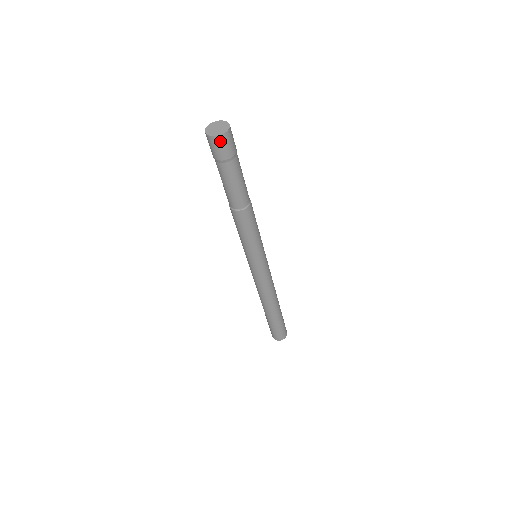
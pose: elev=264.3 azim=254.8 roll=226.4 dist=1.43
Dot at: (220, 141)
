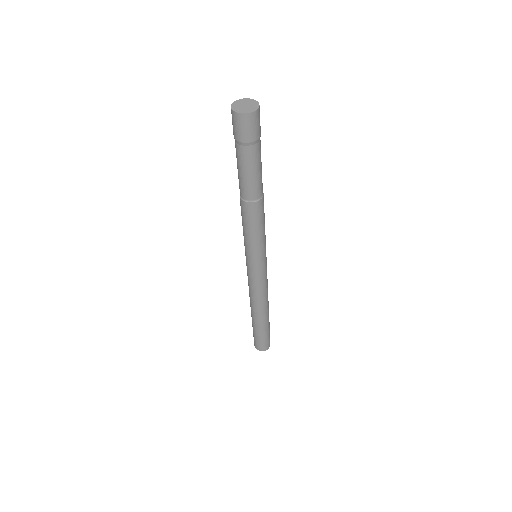
Dot at: (245, 120)
